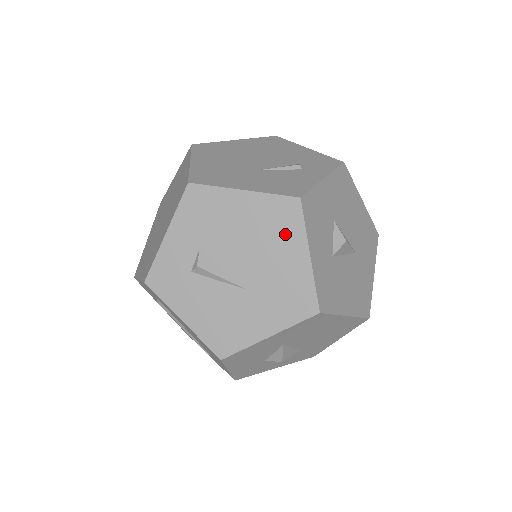
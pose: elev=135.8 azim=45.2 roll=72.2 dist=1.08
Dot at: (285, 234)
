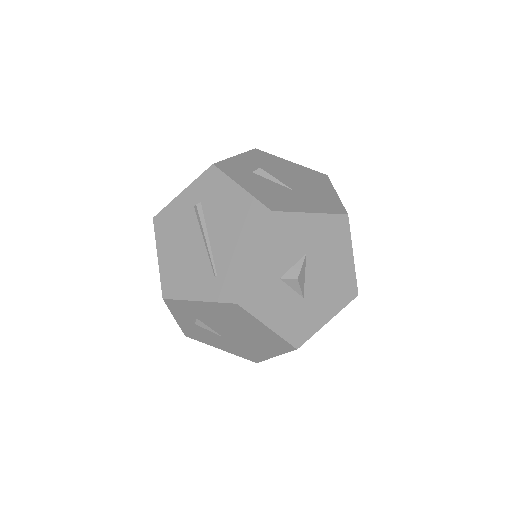
Dot at: (319, 182)
